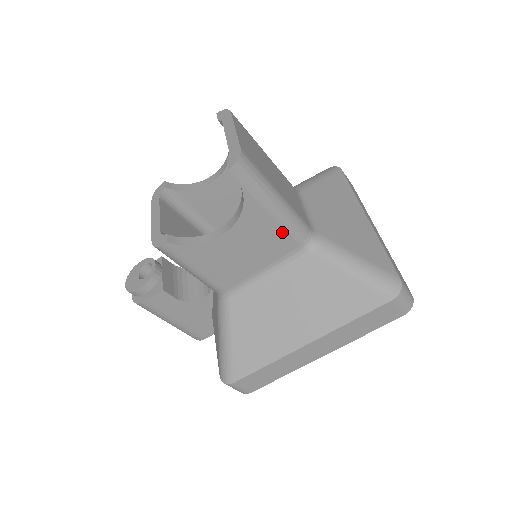
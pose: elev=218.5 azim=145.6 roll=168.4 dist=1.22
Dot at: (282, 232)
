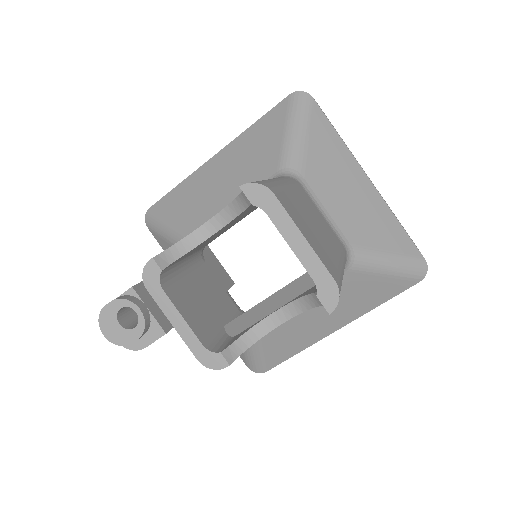
Dot at: occluded
